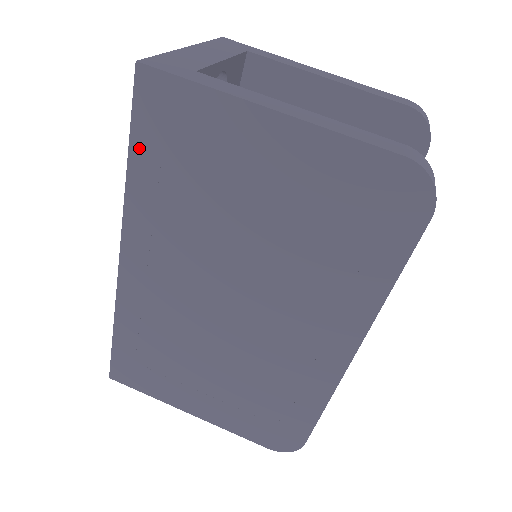
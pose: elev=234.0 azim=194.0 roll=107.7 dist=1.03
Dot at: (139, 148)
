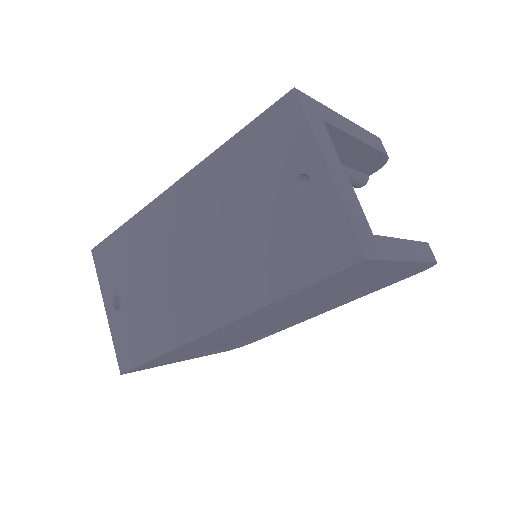
Dot at: (310, 288)
